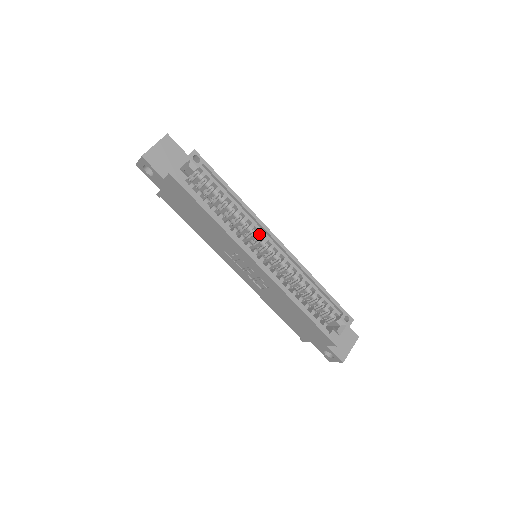
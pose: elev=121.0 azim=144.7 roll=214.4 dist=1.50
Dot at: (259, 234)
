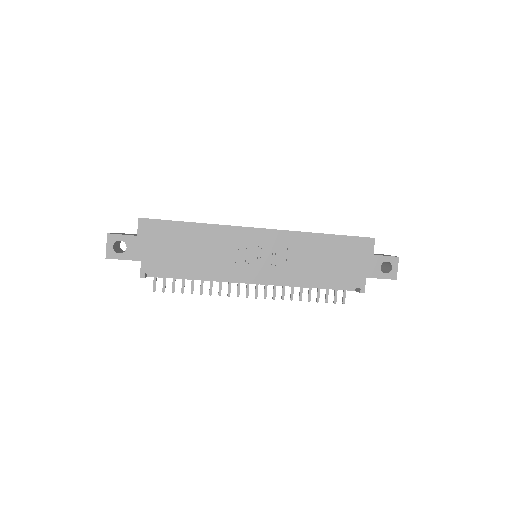
Dot at: occluded
